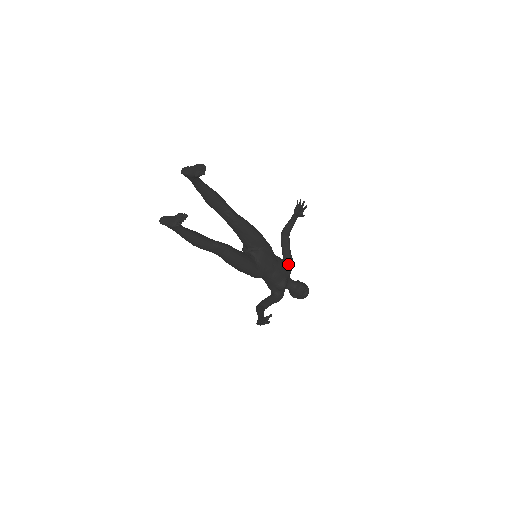
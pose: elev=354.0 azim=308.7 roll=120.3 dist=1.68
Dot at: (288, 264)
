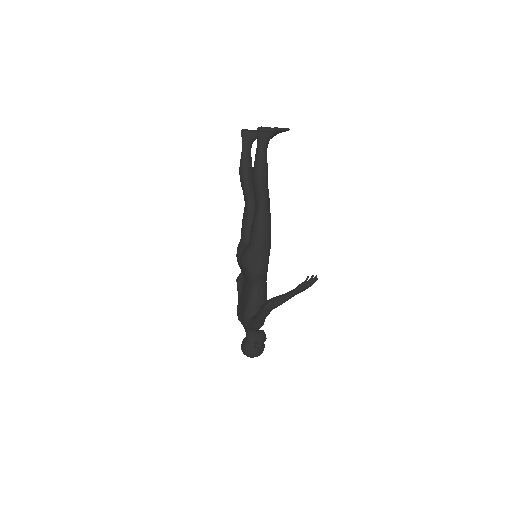
Dot at: occluded
